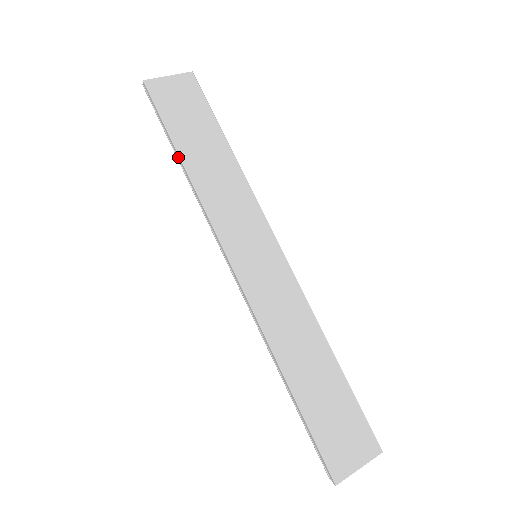
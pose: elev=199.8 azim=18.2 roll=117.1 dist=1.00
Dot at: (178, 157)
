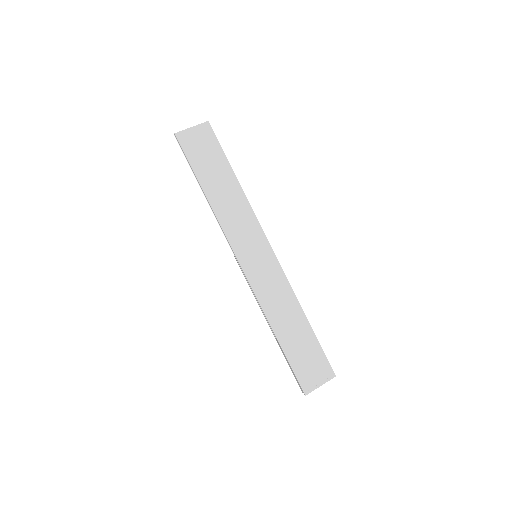
Dot at: (202, 189)
